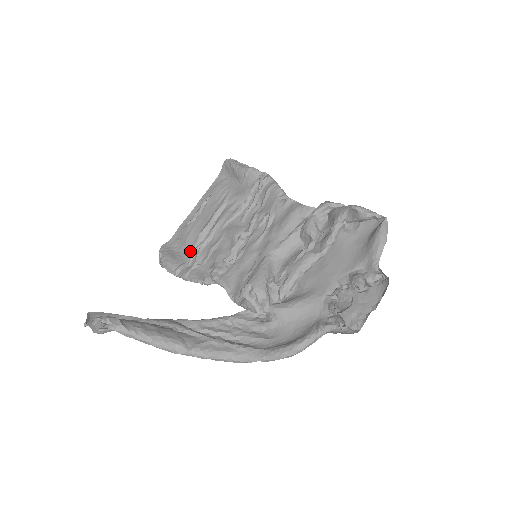
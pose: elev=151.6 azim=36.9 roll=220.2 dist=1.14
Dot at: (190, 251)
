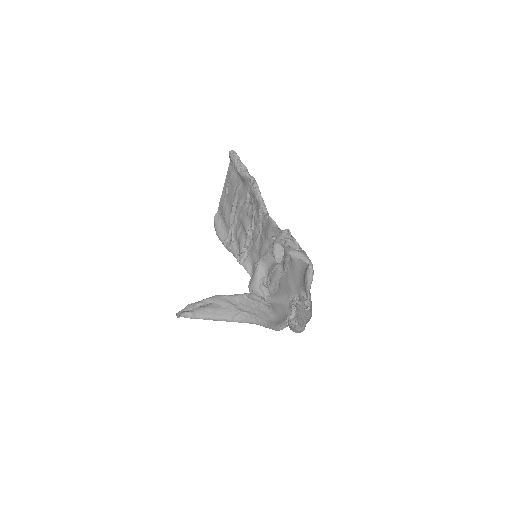
Dot at: (228, 228)
